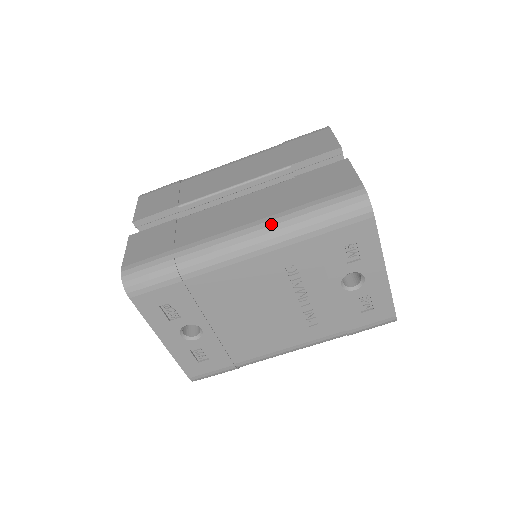
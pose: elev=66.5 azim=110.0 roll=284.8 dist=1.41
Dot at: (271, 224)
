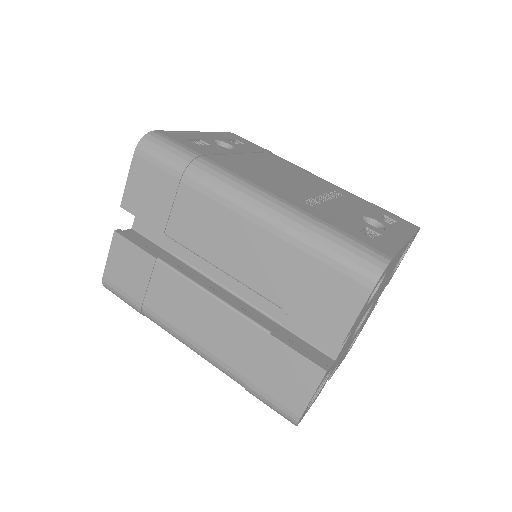
Dot at: occluded
